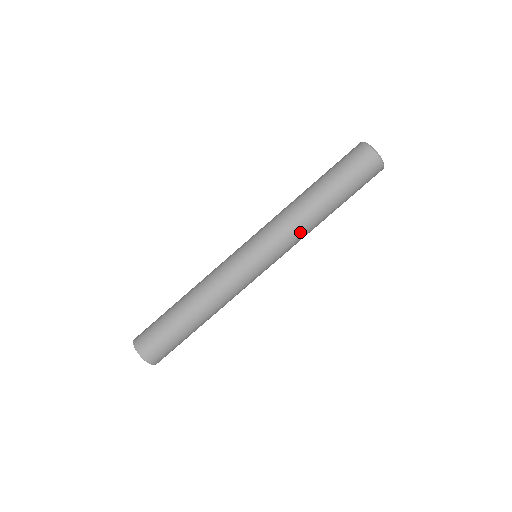
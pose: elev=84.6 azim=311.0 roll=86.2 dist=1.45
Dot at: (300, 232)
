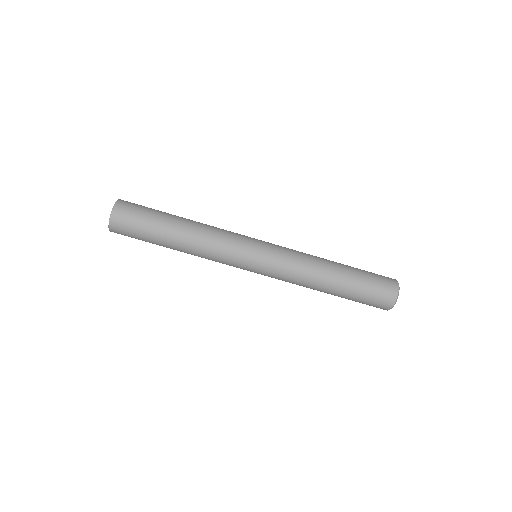
Dot at: (297, 283)
